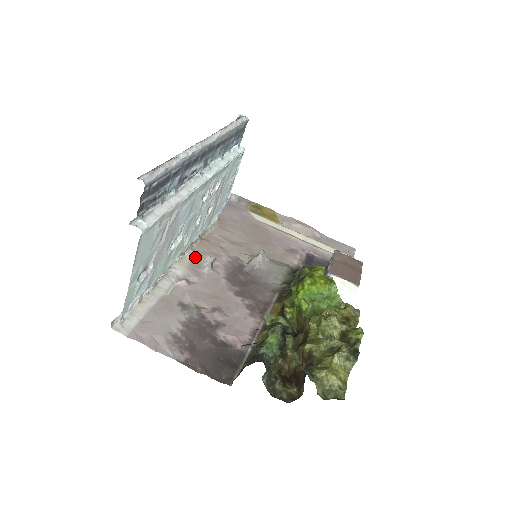
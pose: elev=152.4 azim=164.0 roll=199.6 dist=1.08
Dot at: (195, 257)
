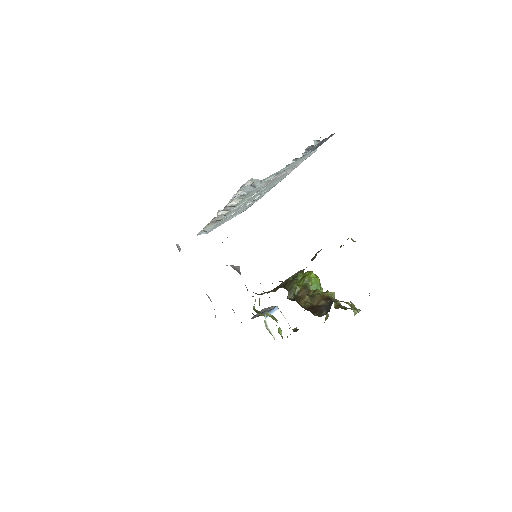
Dot at: occluded
